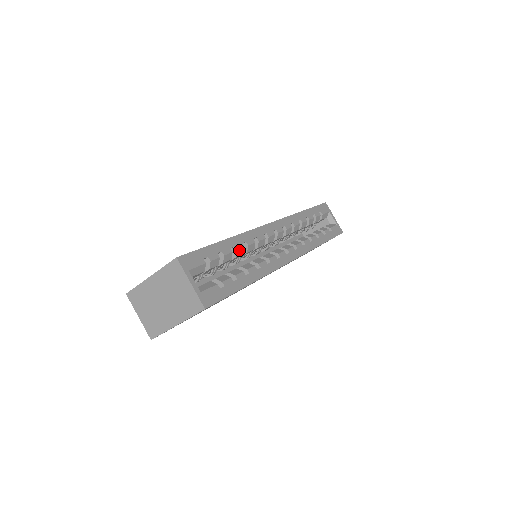
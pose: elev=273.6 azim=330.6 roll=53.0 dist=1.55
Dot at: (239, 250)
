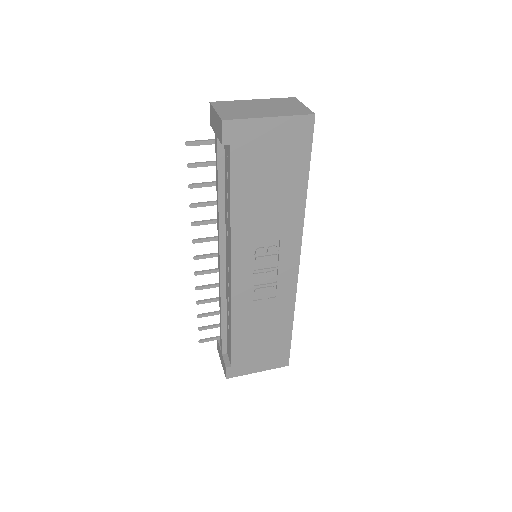
Dot at: occluded
